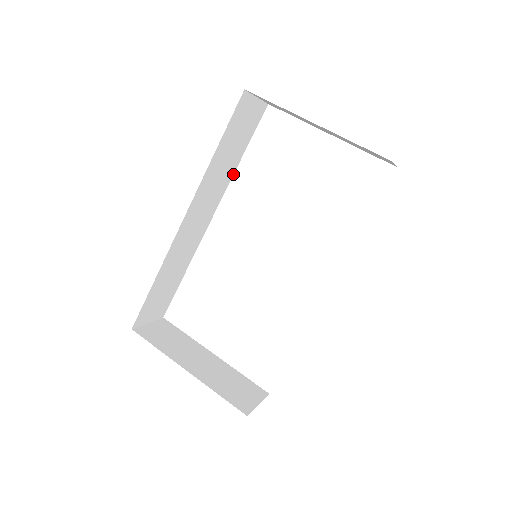
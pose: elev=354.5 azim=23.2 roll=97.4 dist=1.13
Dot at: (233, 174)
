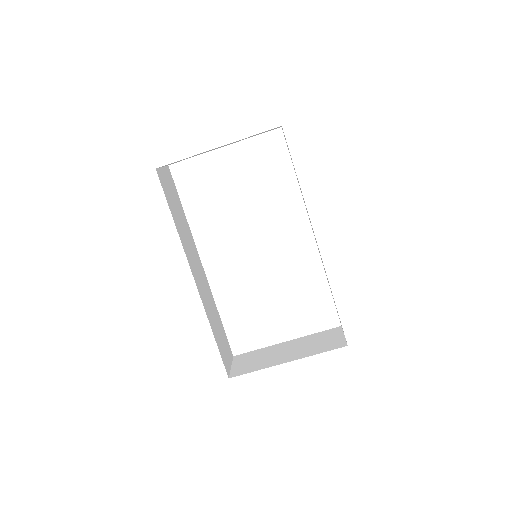
Dot at: (189, 227)
